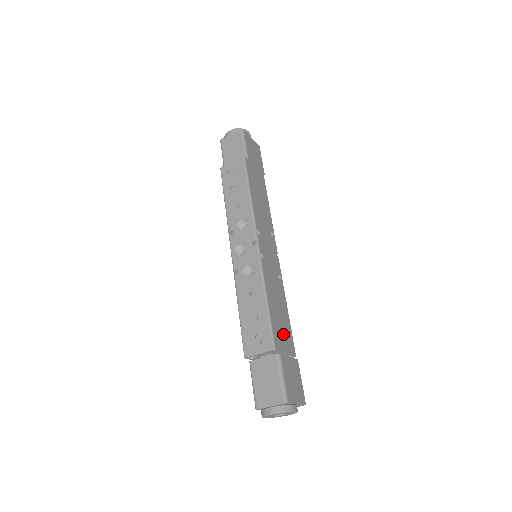
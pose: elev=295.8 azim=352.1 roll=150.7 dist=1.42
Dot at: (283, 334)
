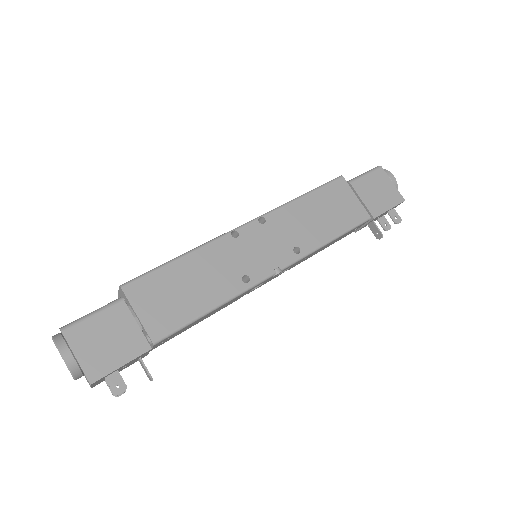
Dot at: (161, 302)
